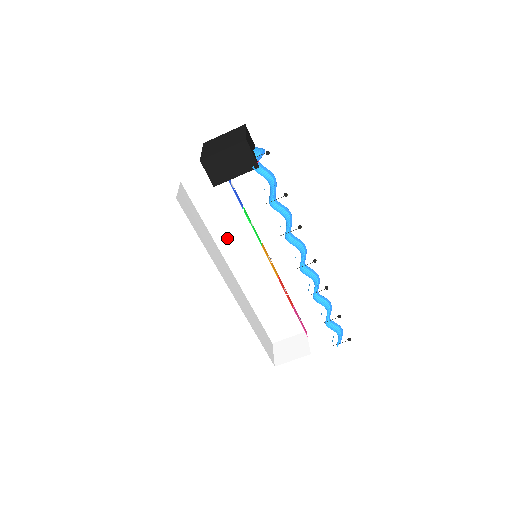
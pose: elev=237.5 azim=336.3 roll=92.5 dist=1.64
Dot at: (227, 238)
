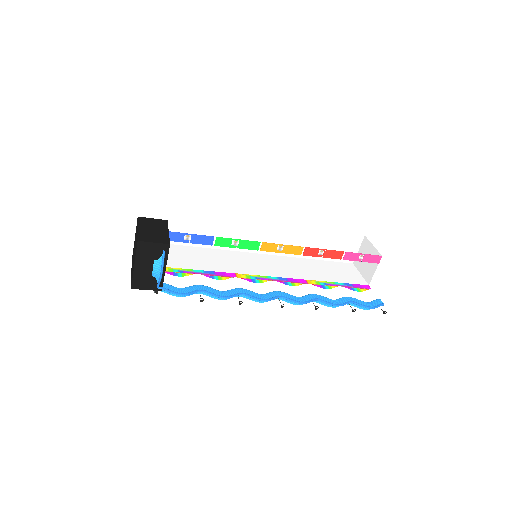
Dot at: occluded
